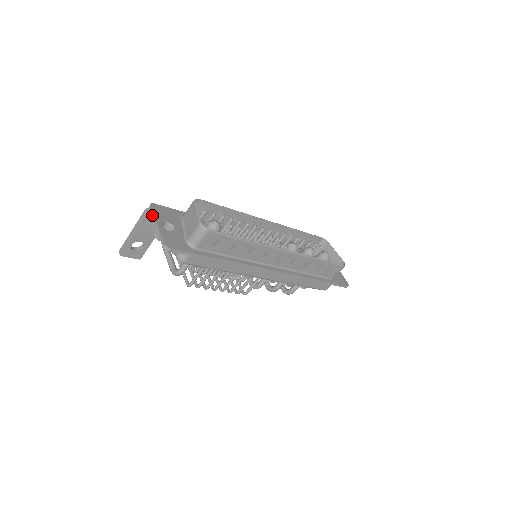
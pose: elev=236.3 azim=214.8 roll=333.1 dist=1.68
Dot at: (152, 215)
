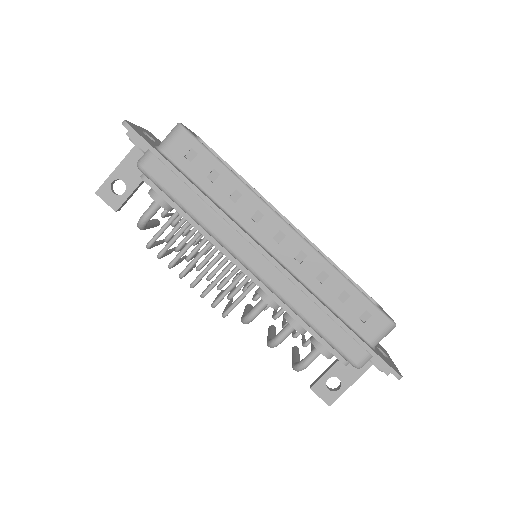
Dot at: occluded
